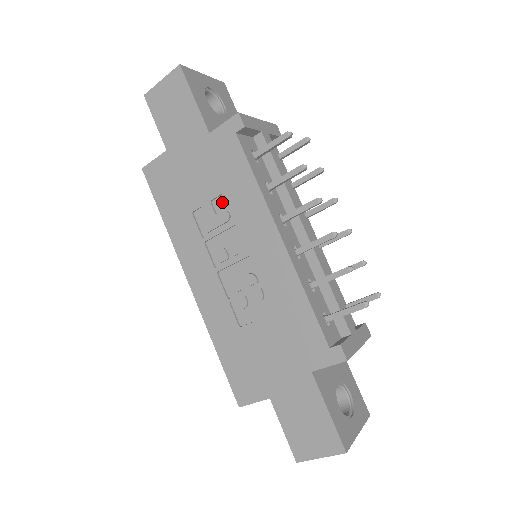
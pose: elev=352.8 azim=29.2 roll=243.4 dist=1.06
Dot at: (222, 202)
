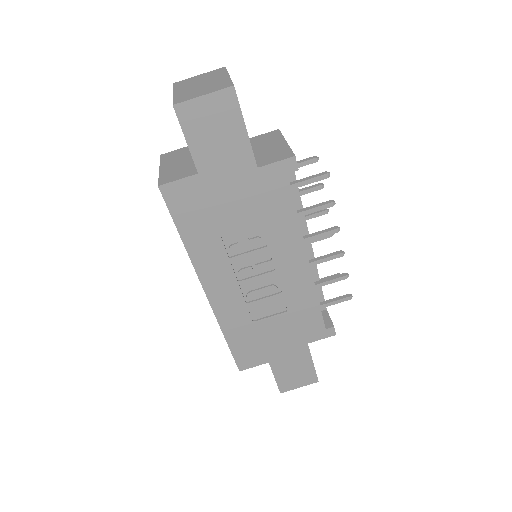
Dot at: (256, 229)
